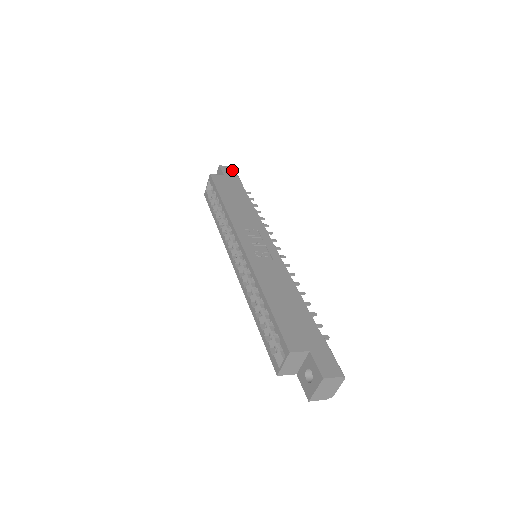
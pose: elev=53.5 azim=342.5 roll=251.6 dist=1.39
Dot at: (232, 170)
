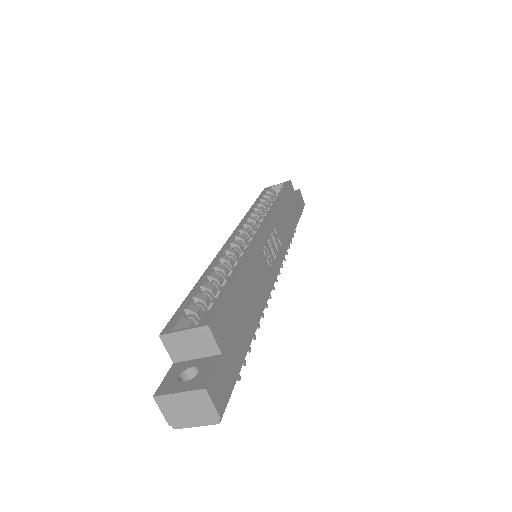
Dot at: (303, 204)
